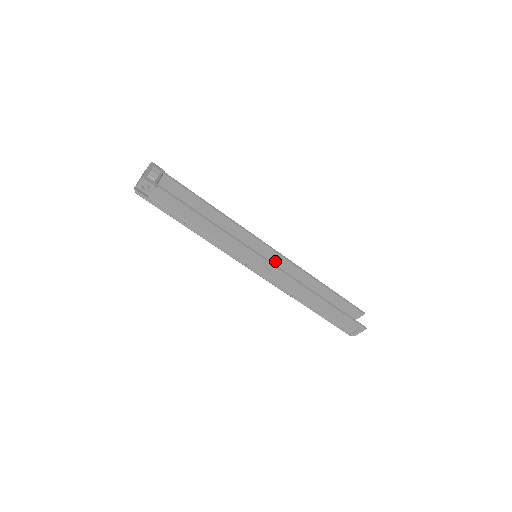
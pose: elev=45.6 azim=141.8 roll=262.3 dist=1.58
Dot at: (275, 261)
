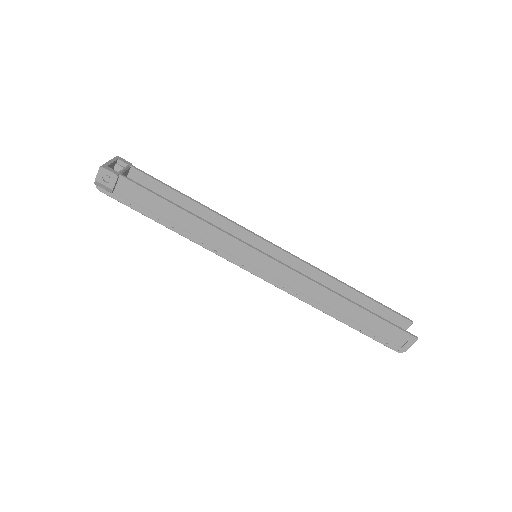
Dot at: occluded
